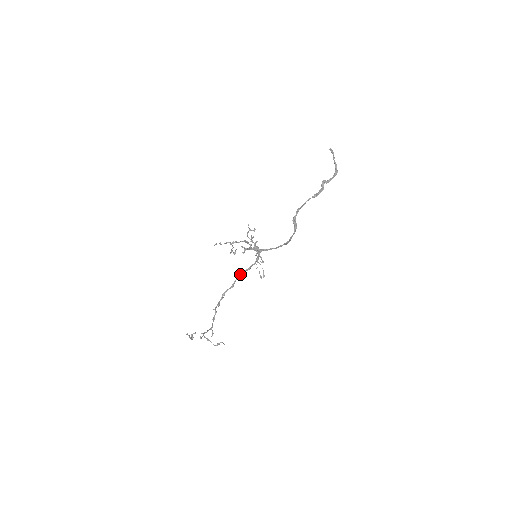
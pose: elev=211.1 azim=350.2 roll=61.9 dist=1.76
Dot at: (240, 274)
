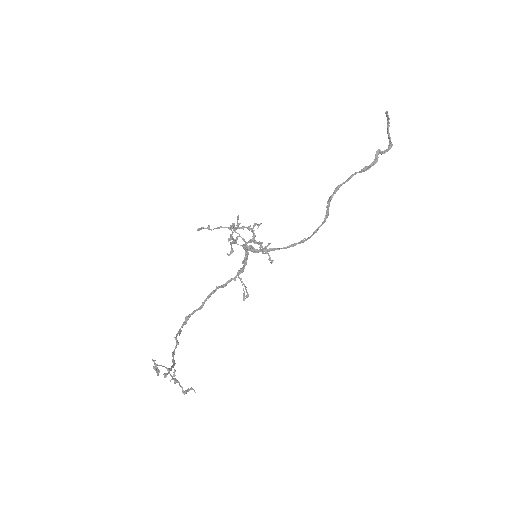
Dot at: (214, 290)
